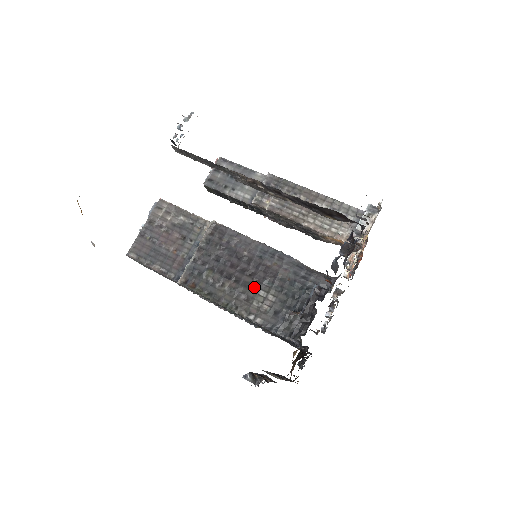
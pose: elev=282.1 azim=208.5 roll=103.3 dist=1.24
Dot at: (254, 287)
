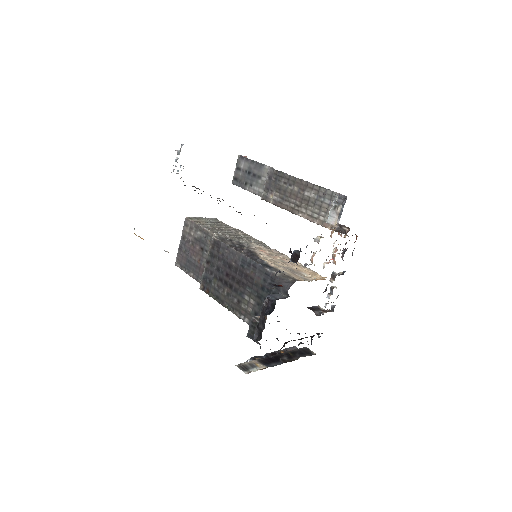
Dot at: (241, 292)
